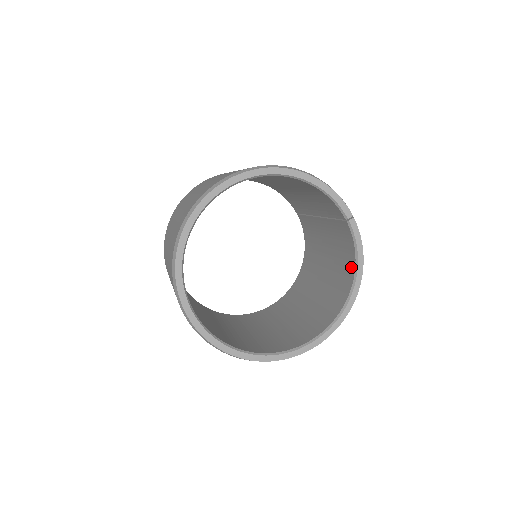
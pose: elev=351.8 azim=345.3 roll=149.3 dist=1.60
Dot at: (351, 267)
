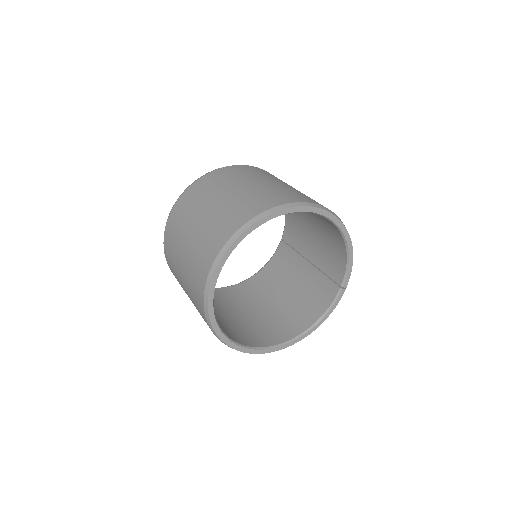
Dot at: (314, 316)
